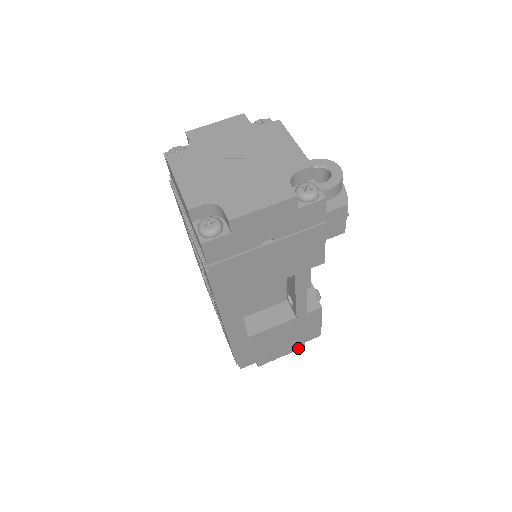
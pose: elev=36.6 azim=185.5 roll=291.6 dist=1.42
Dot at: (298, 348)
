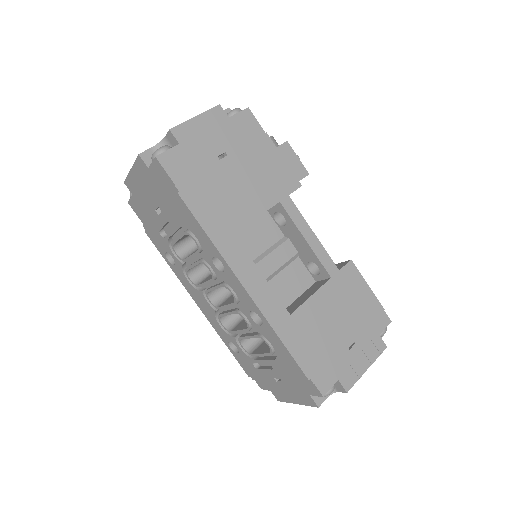
Dot at: (379, 349)
